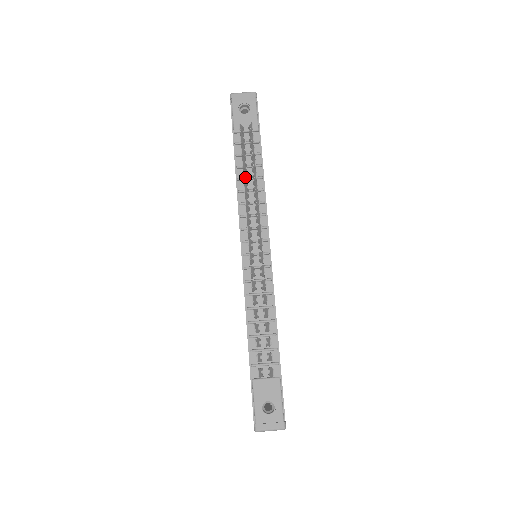
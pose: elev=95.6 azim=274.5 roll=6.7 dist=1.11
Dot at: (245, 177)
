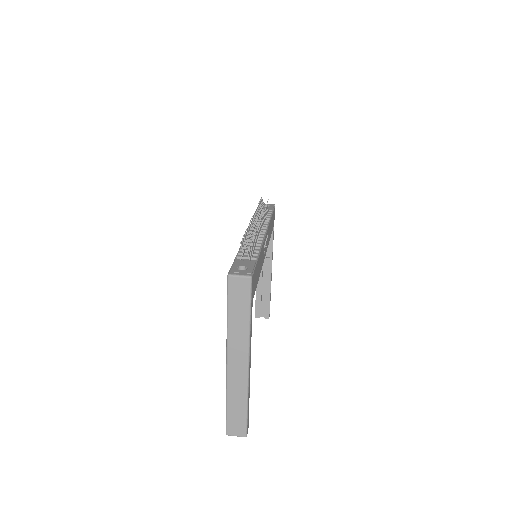
Dot at: (259, 208)
